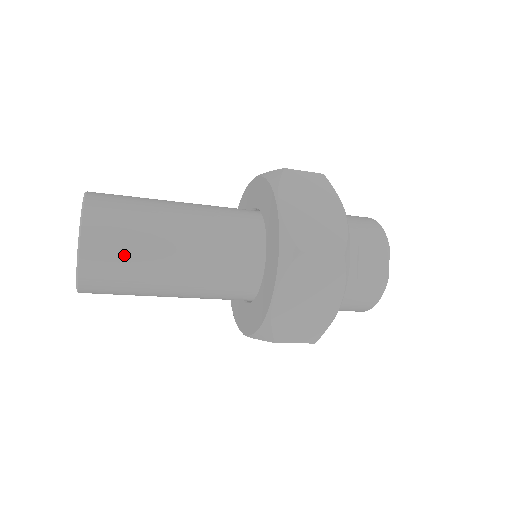
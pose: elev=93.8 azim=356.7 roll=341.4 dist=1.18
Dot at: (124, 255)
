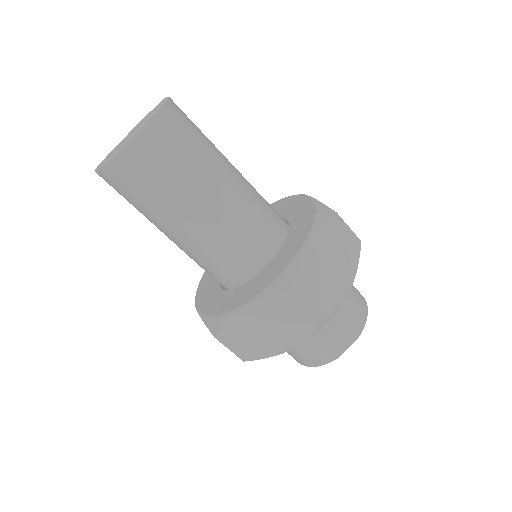
Dot at: (157, 177)
